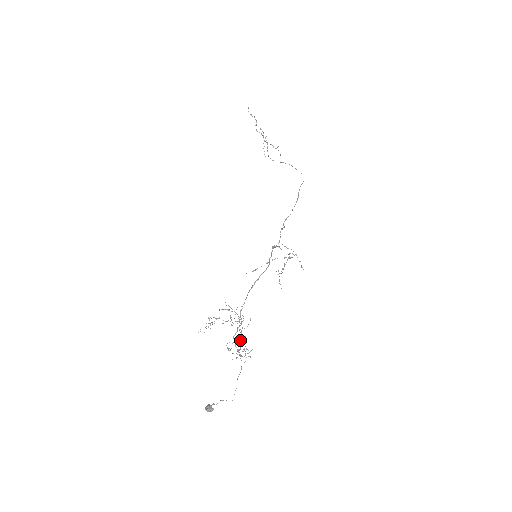
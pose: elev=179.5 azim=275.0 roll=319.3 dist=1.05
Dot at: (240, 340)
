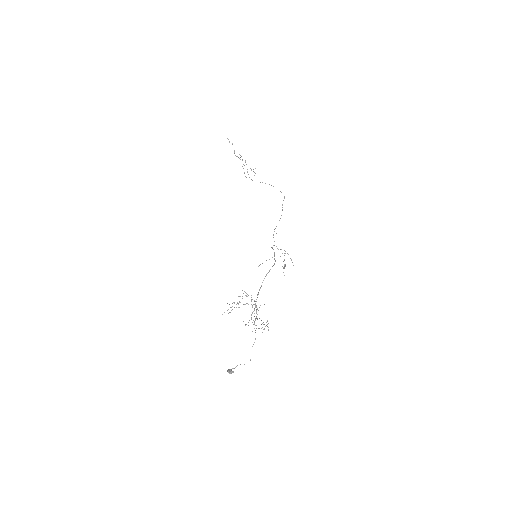
Dot at: (256, 317)
